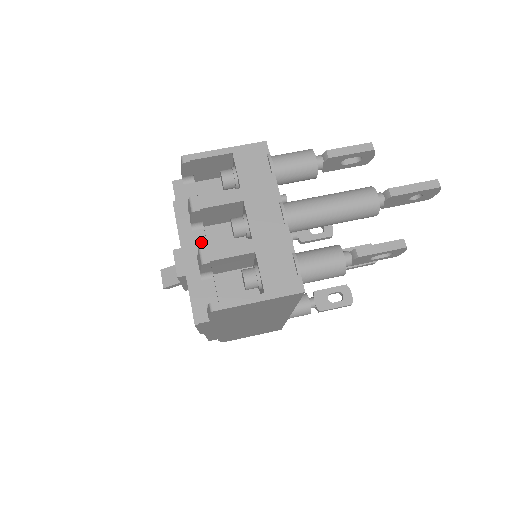
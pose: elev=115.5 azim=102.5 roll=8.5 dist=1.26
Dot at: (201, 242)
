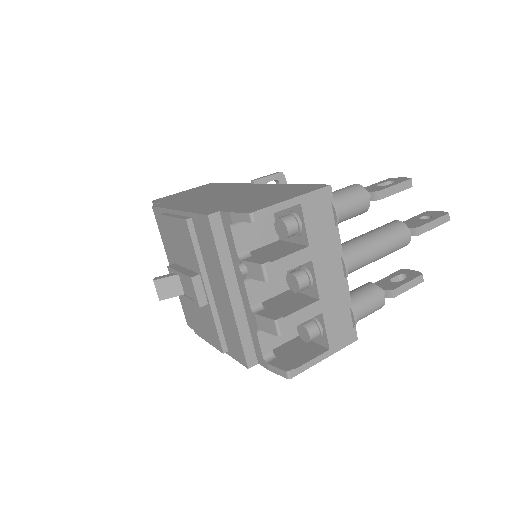
Dot at: (253, 293)
